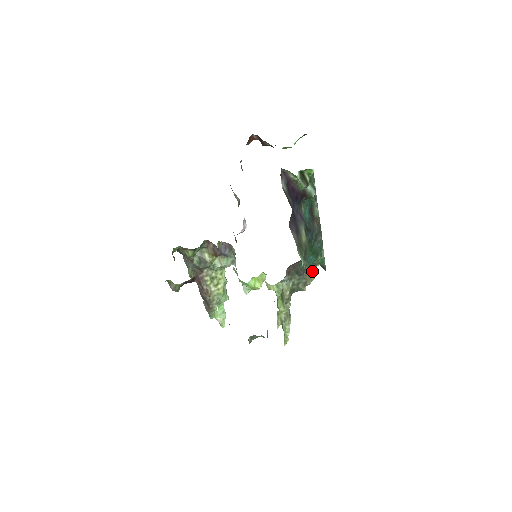
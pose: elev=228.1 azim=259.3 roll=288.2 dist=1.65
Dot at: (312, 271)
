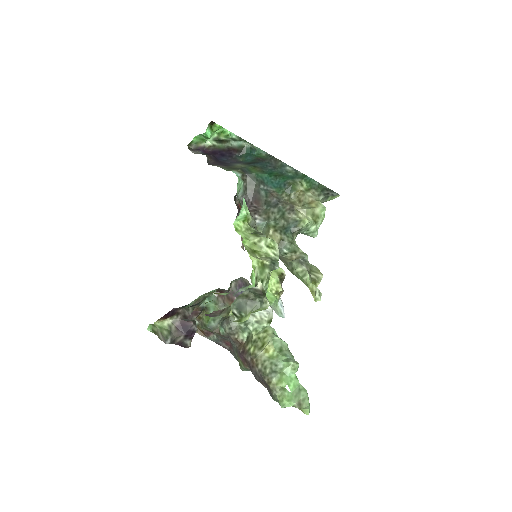
Dot at: (305, 200)
